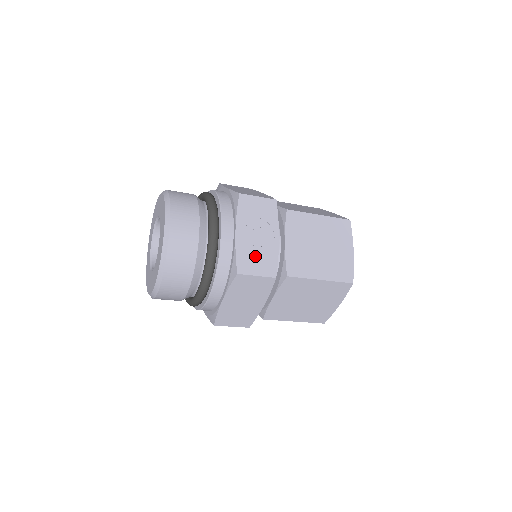
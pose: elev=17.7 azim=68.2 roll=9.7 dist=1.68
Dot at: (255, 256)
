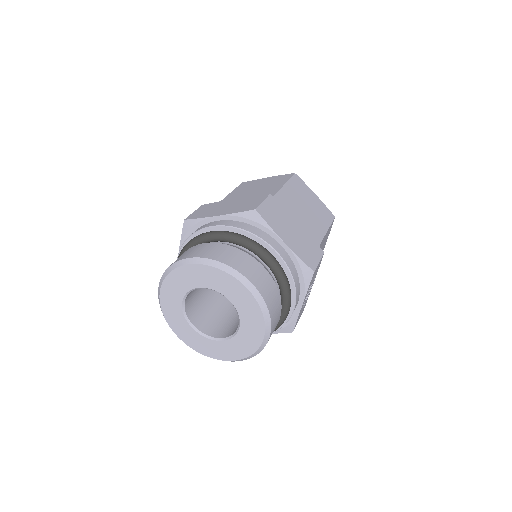
Dot at: (302, 309)
